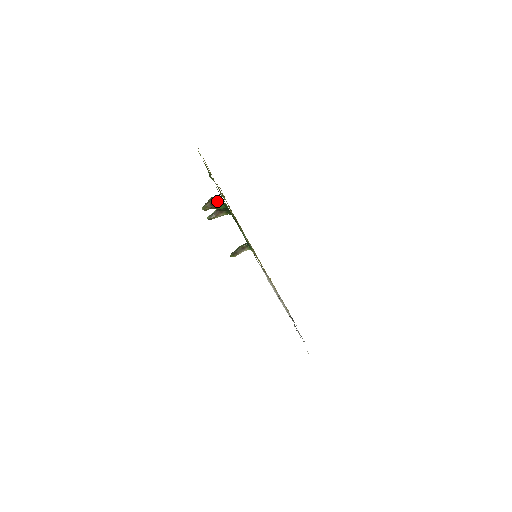
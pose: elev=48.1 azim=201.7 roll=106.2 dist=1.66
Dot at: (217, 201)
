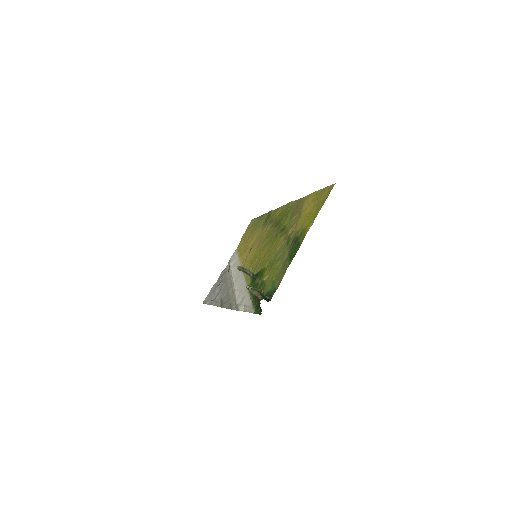
Dot at: occluded
